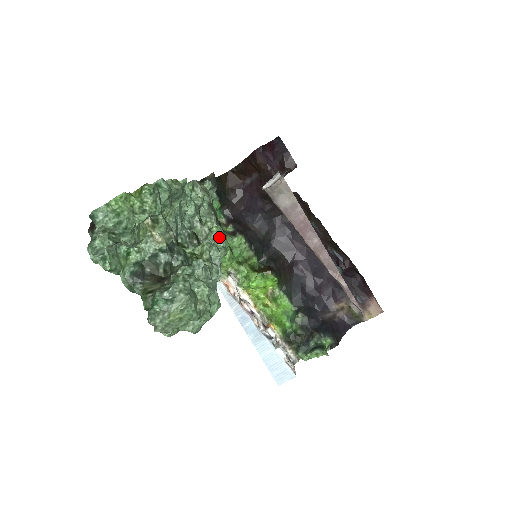
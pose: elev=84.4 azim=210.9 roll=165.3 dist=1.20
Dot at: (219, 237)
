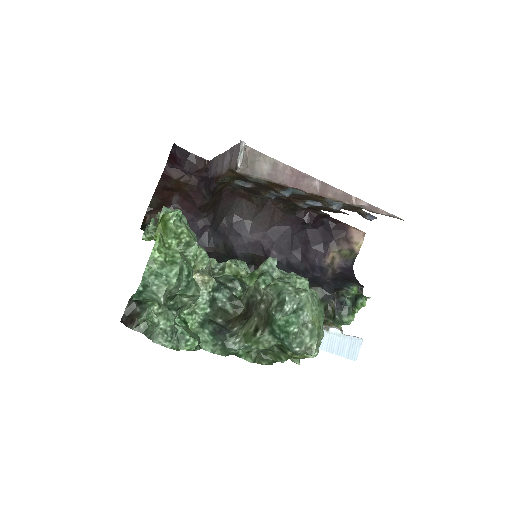
Dot at: occluded
